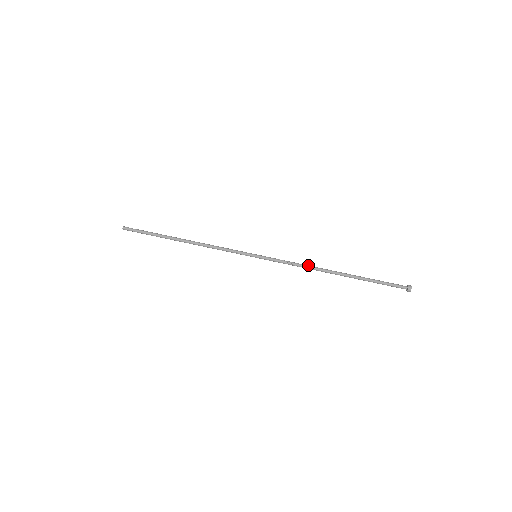
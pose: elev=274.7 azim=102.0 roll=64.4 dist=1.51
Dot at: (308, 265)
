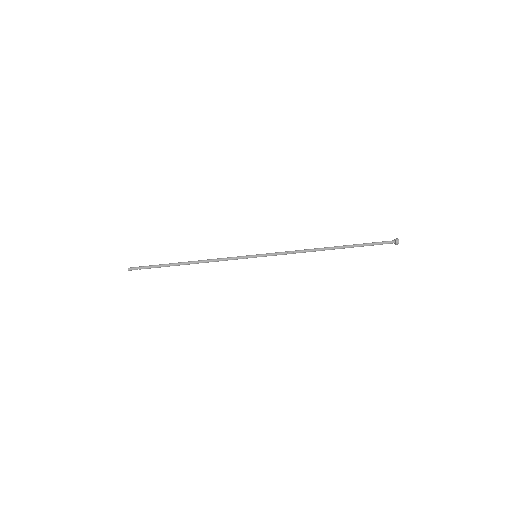
Dot at: (304, 249)
